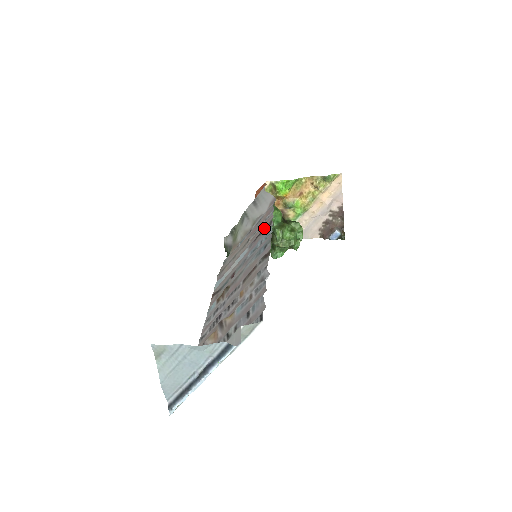
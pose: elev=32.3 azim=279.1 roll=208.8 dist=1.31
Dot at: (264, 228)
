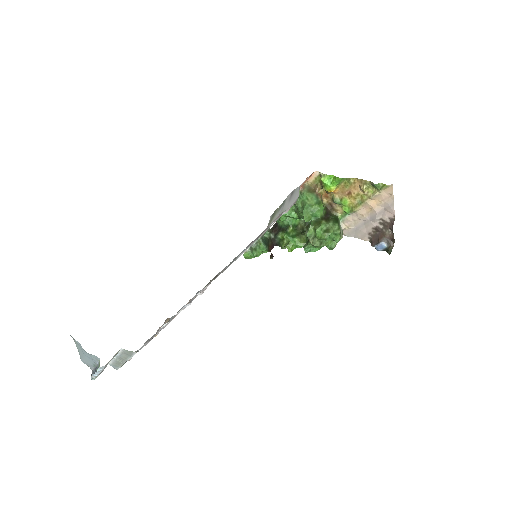
Dot at: (259, 235)
